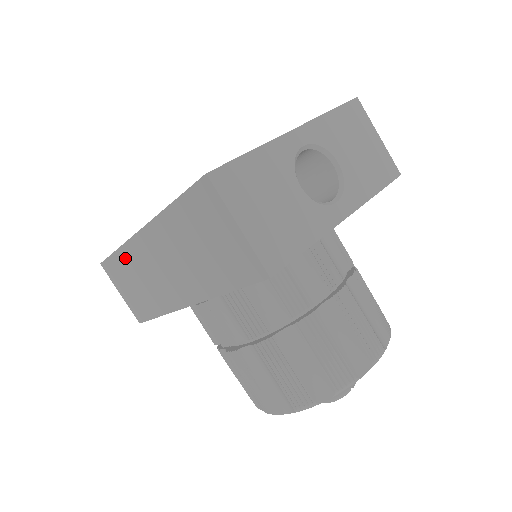
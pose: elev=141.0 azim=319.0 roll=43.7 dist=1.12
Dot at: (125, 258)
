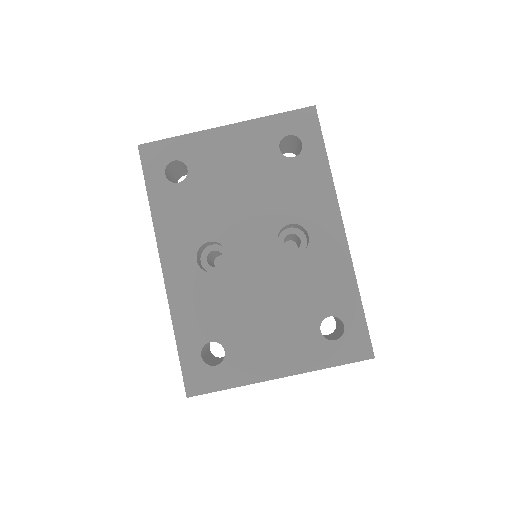
Dot at: occluded
